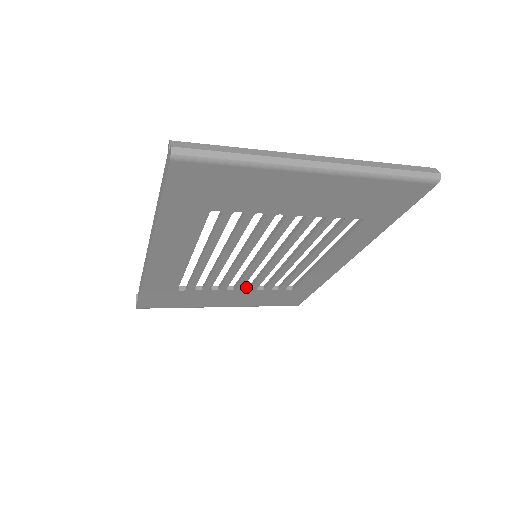
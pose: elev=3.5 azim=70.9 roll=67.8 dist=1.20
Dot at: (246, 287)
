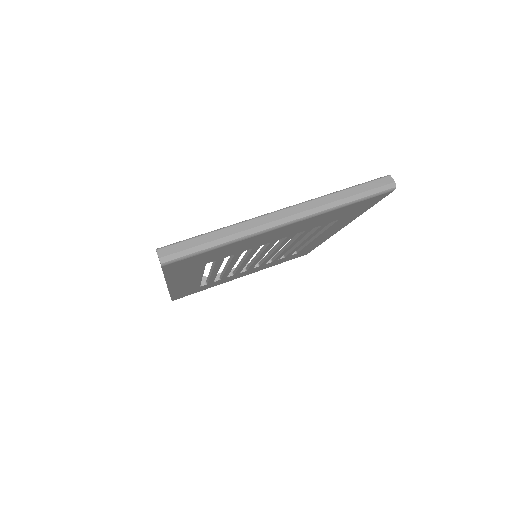
Dot at: (256, 264)
